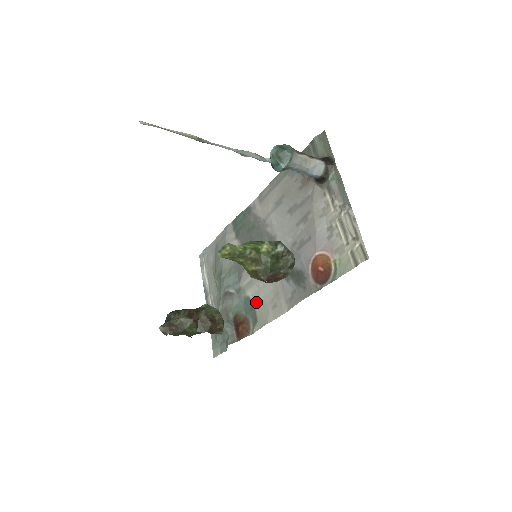
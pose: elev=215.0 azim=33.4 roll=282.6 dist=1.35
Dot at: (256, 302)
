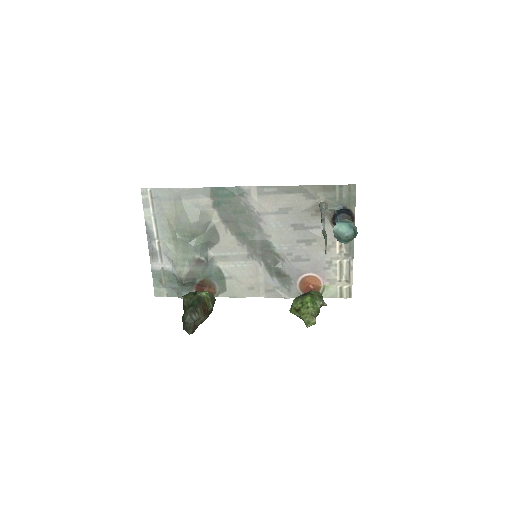
Dot at: (228, 276)
